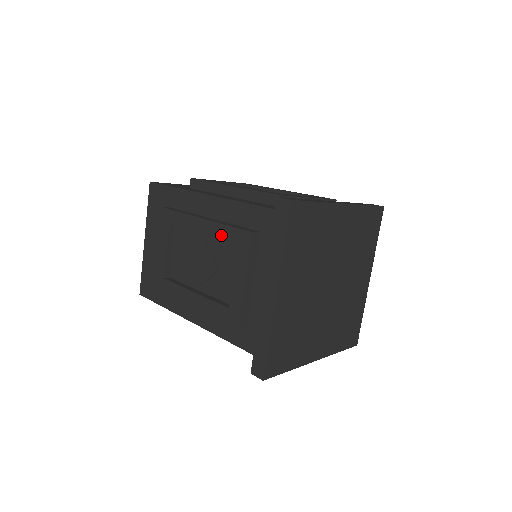
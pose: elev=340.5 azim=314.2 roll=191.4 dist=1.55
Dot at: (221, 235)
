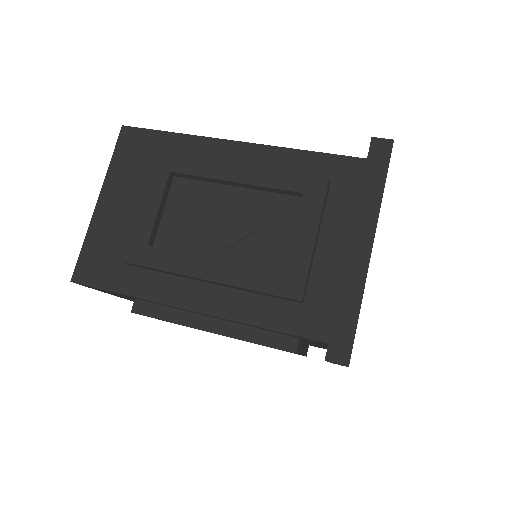
Dot at: occluded
